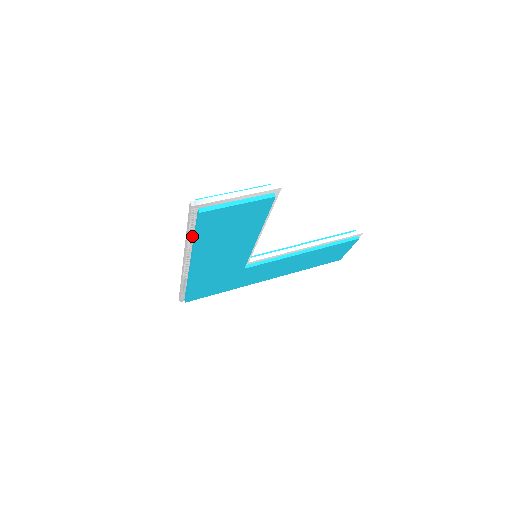
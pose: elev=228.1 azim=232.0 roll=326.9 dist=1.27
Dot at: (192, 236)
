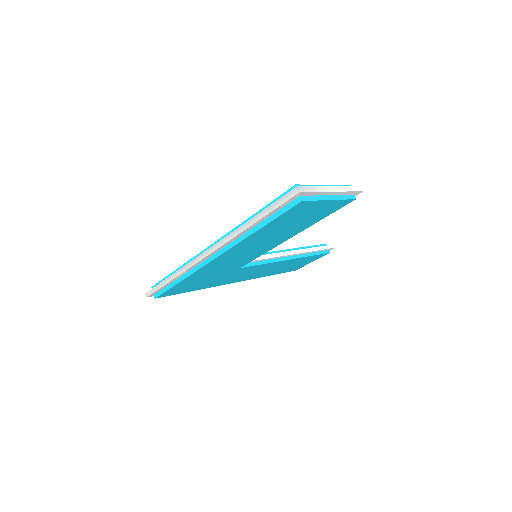
Dot at: (255, 225)
